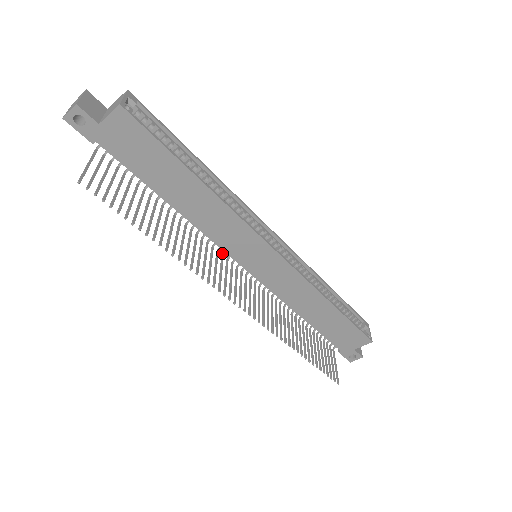
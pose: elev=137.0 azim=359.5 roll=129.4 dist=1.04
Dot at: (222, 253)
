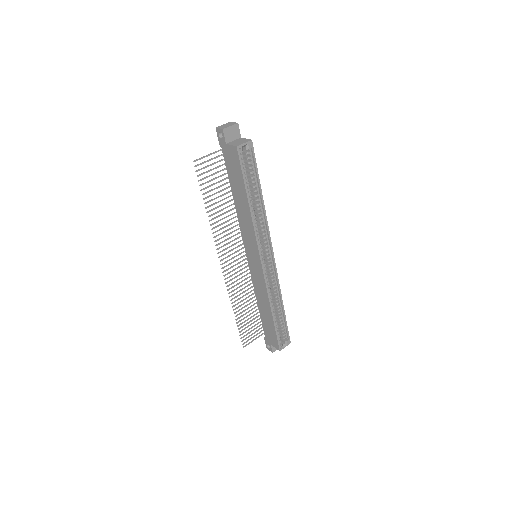
Dot at: occluded
